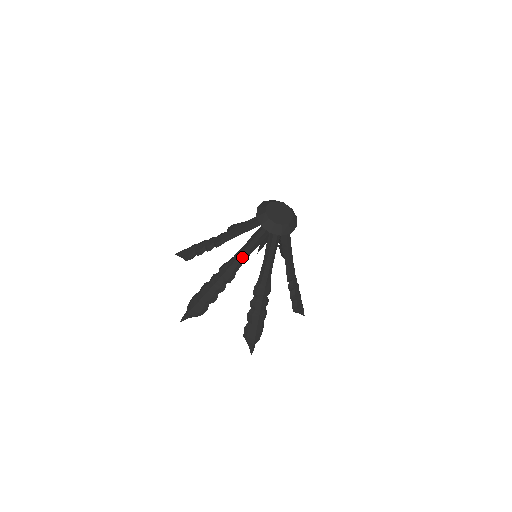
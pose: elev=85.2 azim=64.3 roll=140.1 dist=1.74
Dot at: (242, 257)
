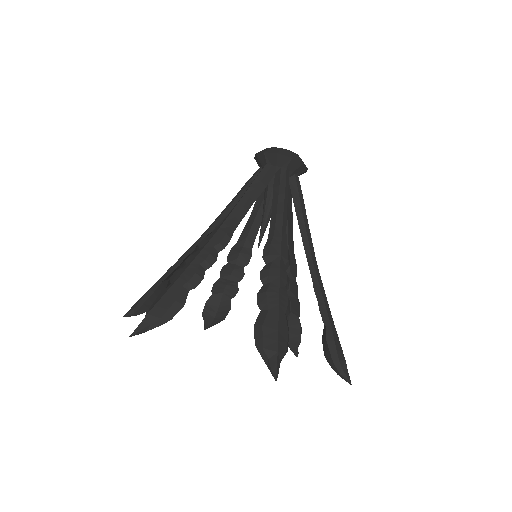
Dot at: (241, 206)
